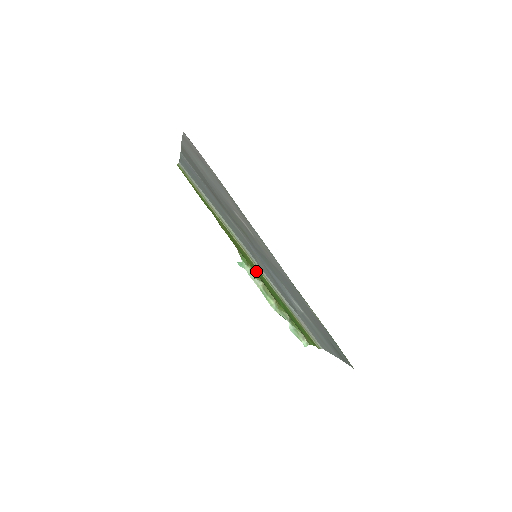
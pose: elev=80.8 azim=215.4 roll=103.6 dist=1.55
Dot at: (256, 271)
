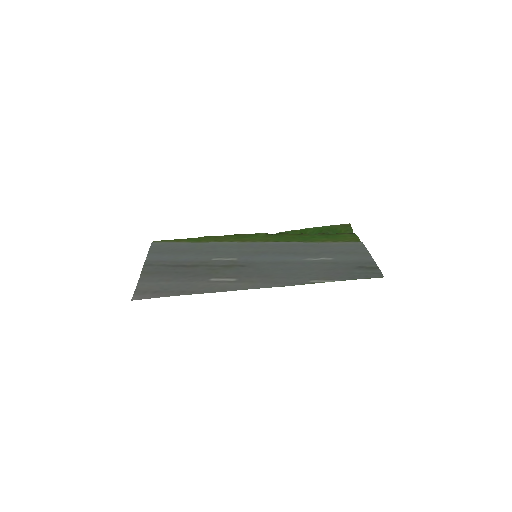
Dot at: (270, 237)
